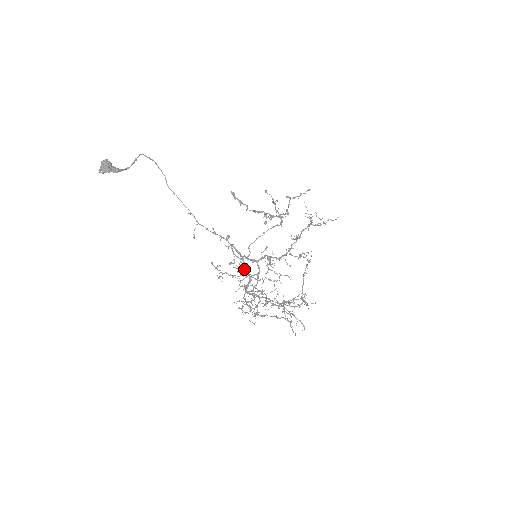
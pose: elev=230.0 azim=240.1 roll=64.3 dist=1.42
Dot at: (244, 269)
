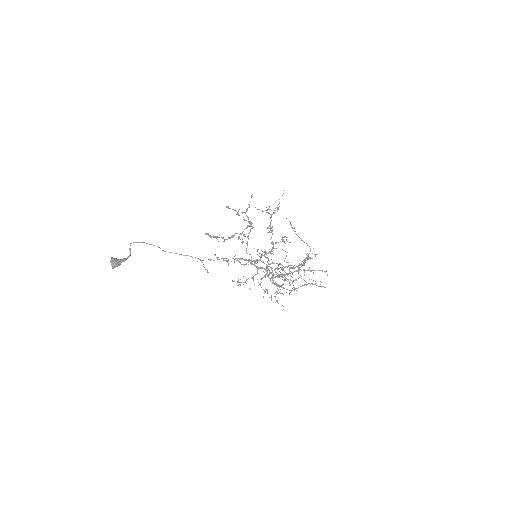
Dot at: (256, 267)
